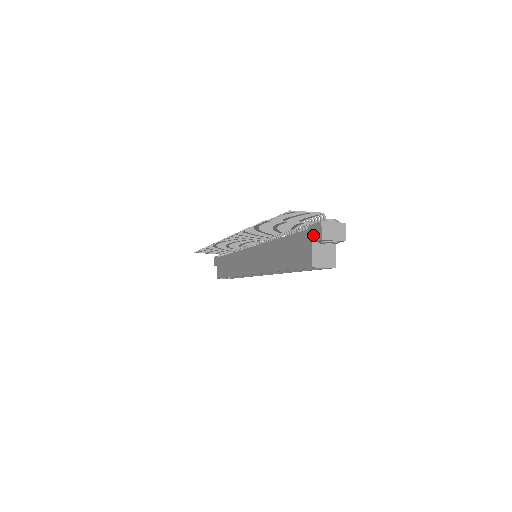
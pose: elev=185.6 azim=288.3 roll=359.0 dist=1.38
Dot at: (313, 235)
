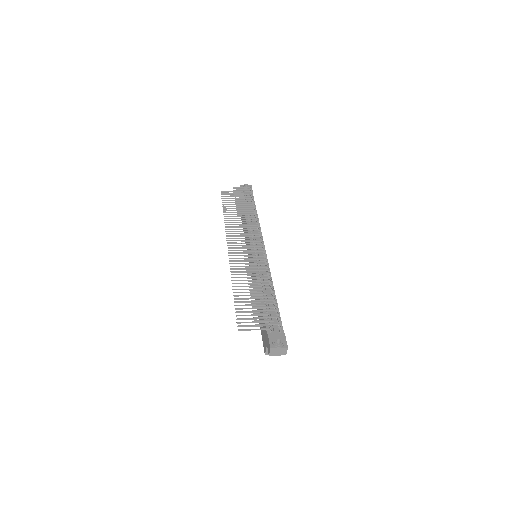
Dot at: (267, 344)
